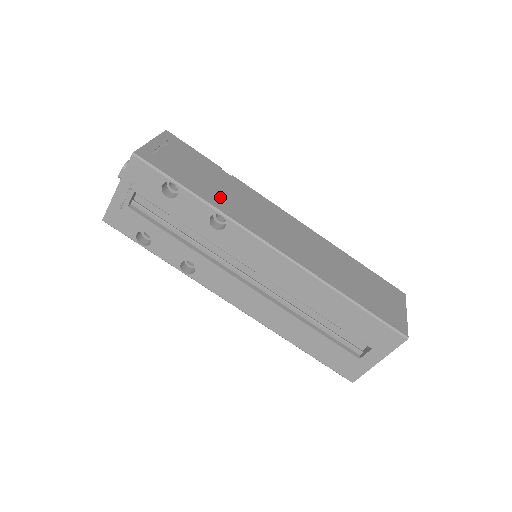
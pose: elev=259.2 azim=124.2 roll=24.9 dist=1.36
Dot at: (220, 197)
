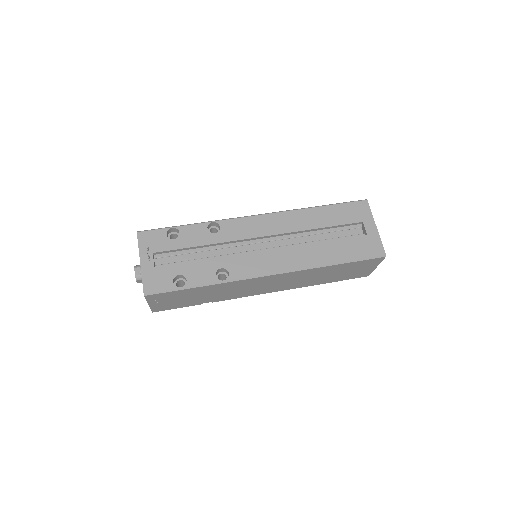
Dot at: occluded
